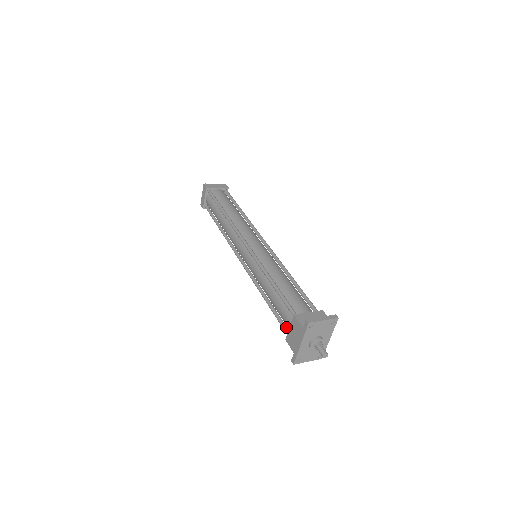
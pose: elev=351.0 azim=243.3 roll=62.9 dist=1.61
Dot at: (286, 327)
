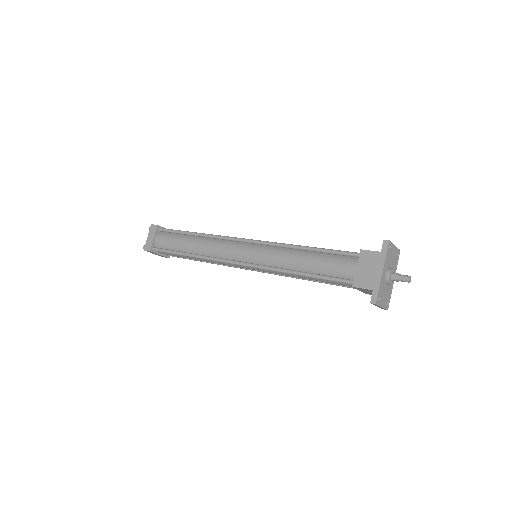
Dot at: (345, 278)
